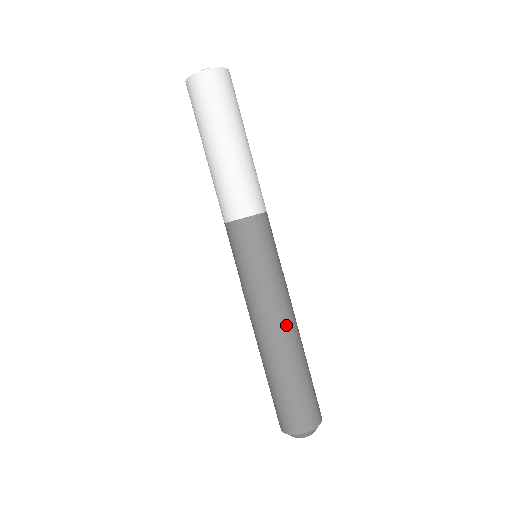
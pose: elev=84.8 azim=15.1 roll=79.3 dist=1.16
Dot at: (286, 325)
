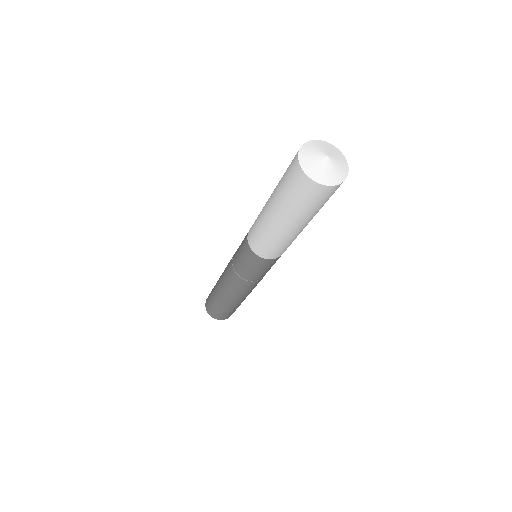
Dot at: (235, 294)
